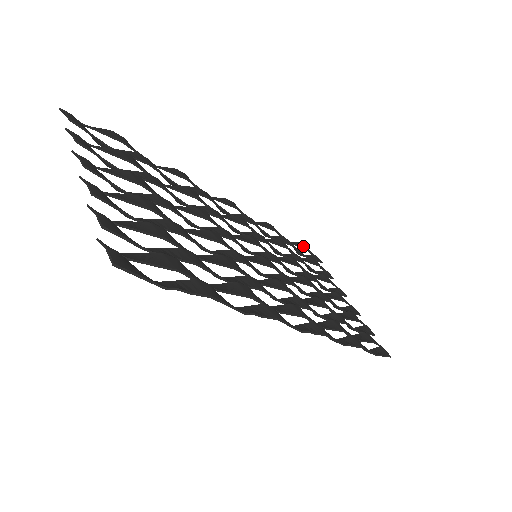
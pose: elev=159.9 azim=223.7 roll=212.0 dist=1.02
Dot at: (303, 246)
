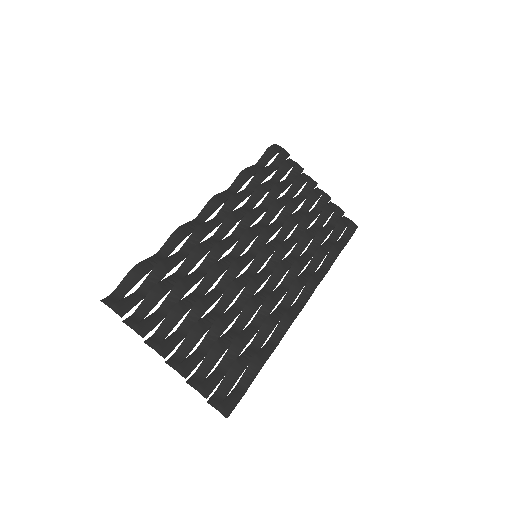
Dot at: (271, 154)
